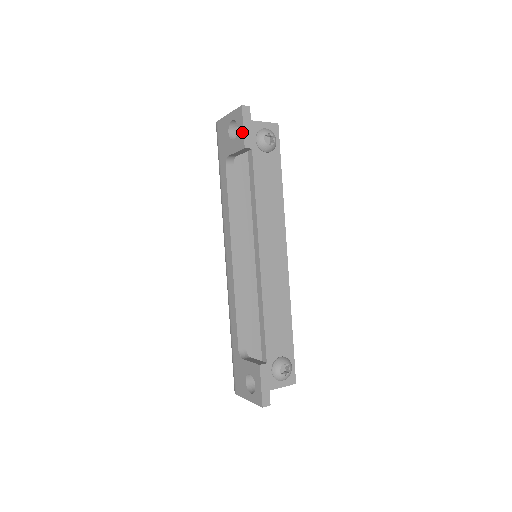
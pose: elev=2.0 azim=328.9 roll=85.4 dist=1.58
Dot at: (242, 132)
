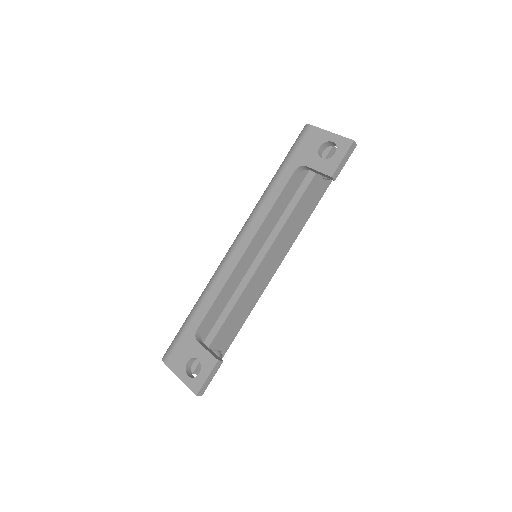
Dot at: (338, 162)
